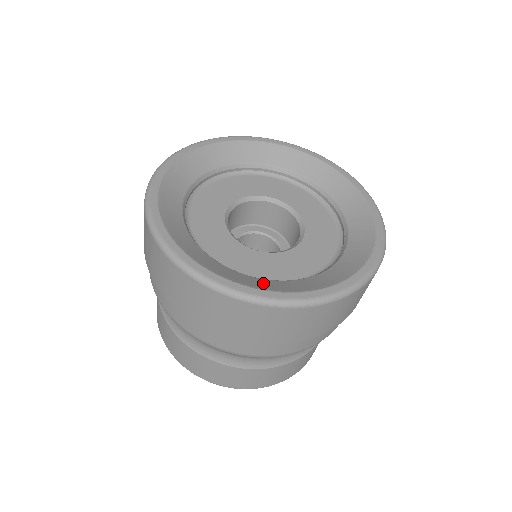
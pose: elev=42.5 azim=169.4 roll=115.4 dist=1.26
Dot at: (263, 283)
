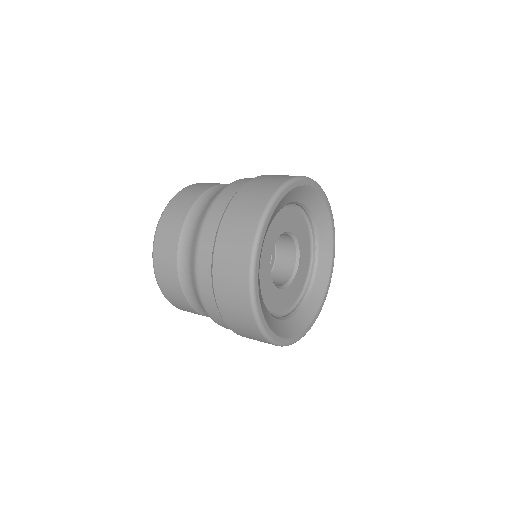
Dot at: (296, 324)
